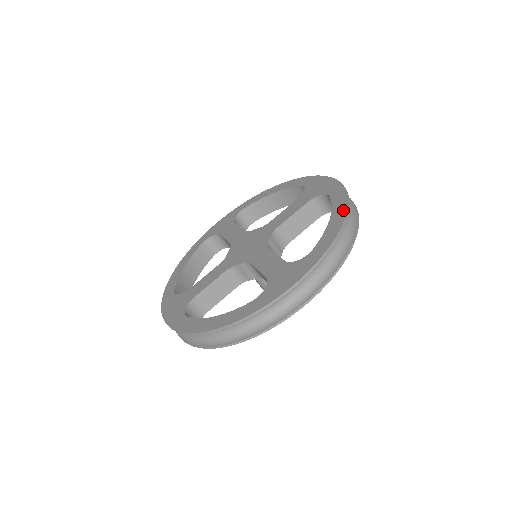
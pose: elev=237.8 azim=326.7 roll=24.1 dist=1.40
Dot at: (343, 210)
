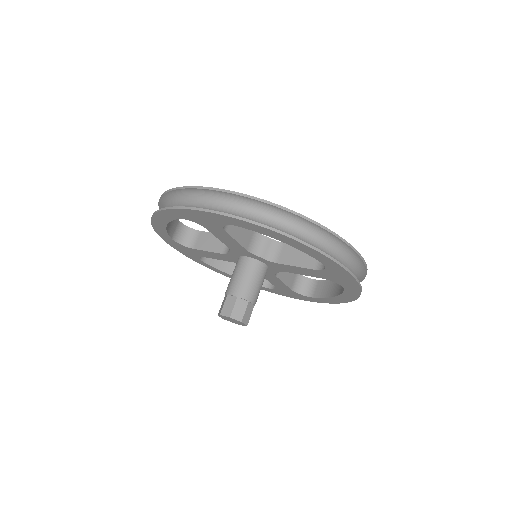
Dot at: occluded
